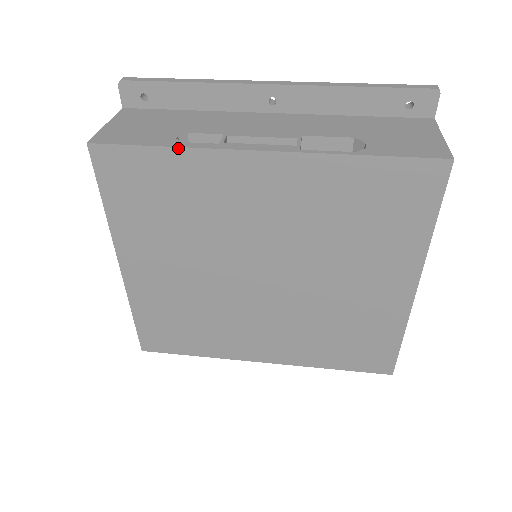
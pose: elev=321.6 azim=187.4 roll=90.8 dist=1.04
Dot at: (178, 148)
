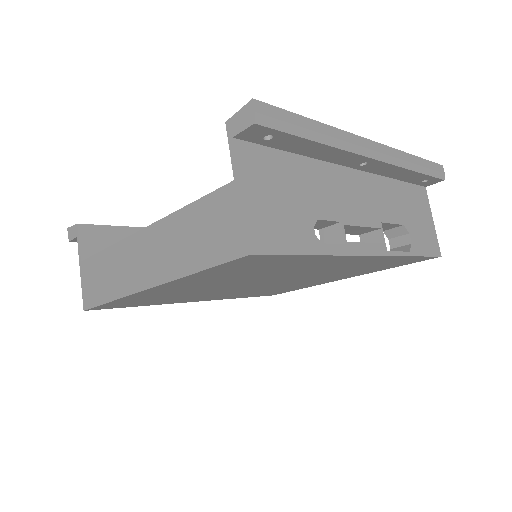
Dot at: (323, 255)
